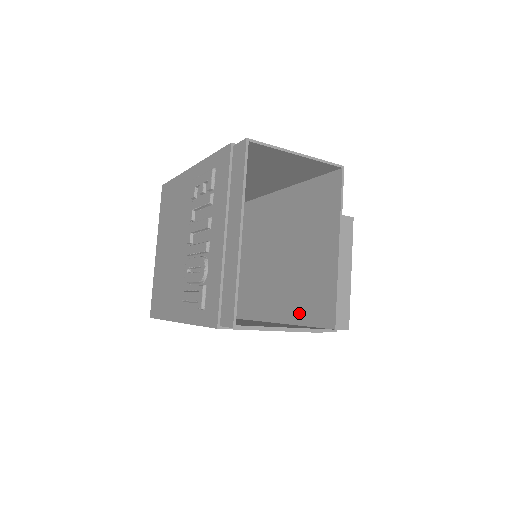
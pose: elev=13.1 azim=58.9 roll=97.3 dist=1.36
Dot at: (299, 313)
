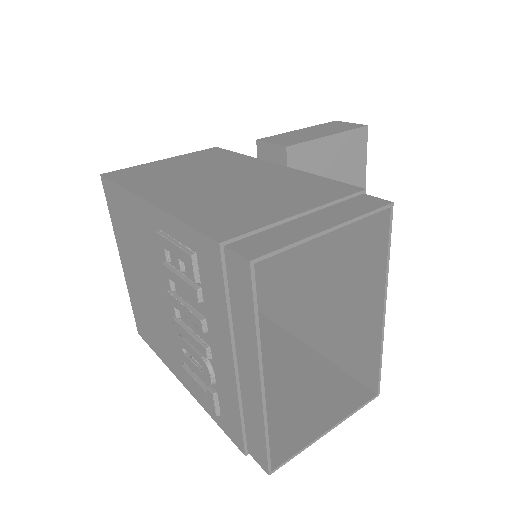
Dot at: (325, 346)
